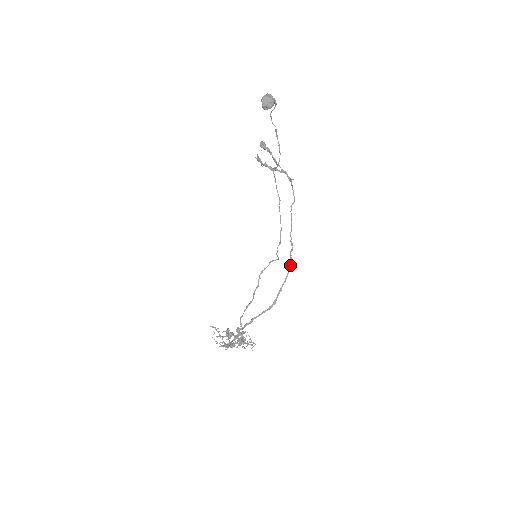
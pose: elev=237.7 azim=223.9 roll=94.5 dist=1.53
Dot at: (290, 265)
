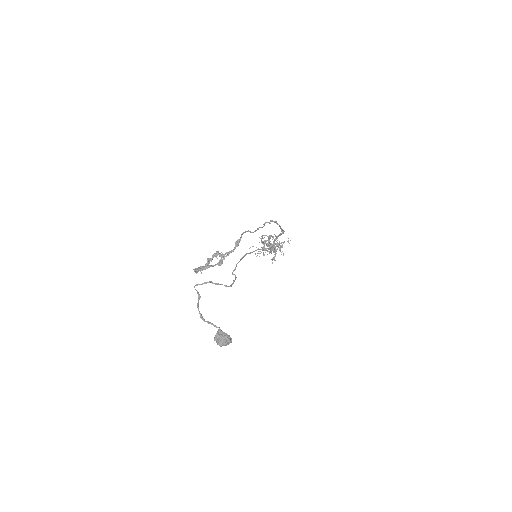
Dot at: occluded
